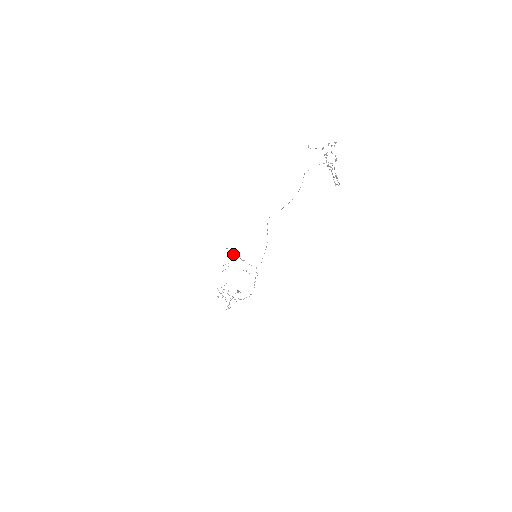
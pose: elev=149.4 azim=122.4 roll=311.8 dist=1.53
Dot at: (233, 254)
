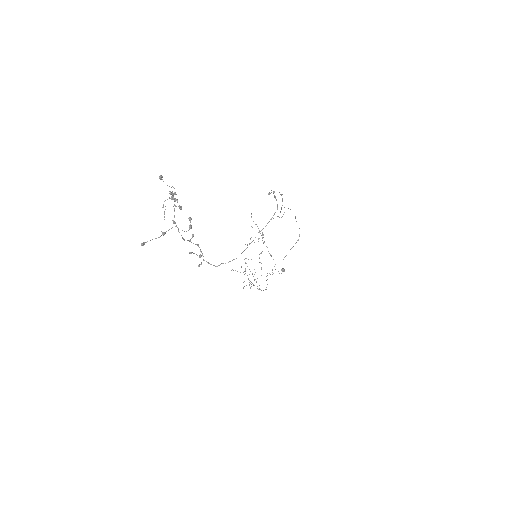
Dot at: (259, 231)
